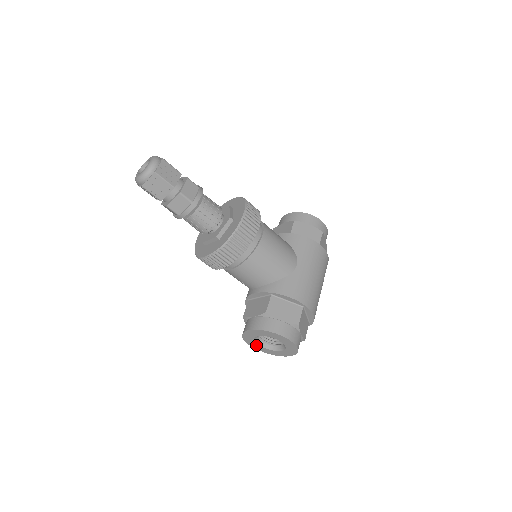
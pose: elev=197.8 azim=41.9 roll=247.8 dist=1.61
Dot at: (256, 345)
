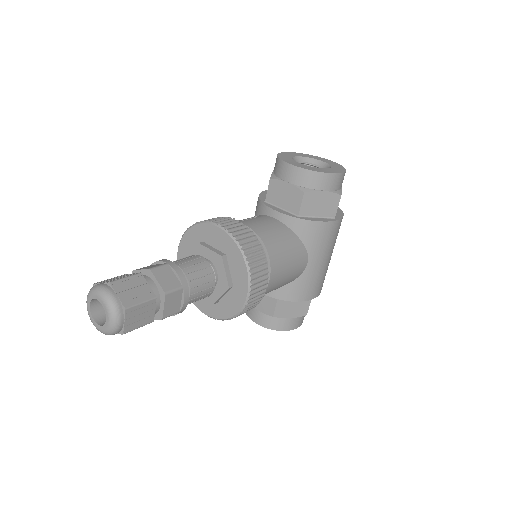
Dot at: occluded
